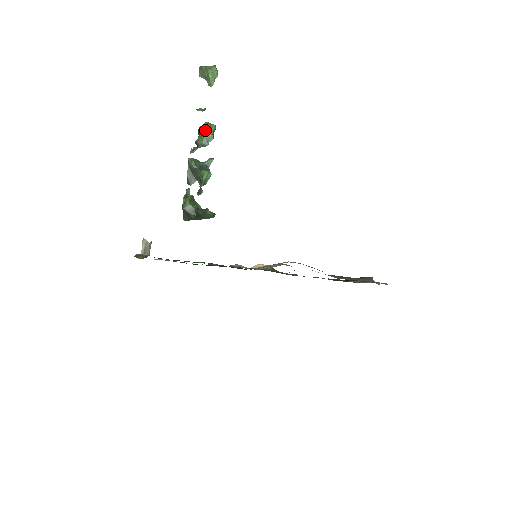
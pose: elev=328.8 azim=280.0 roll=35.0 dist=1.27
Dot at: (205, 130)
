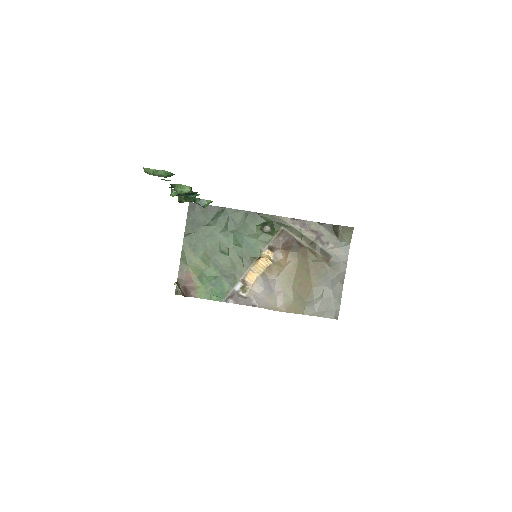
Dot at: occluded
